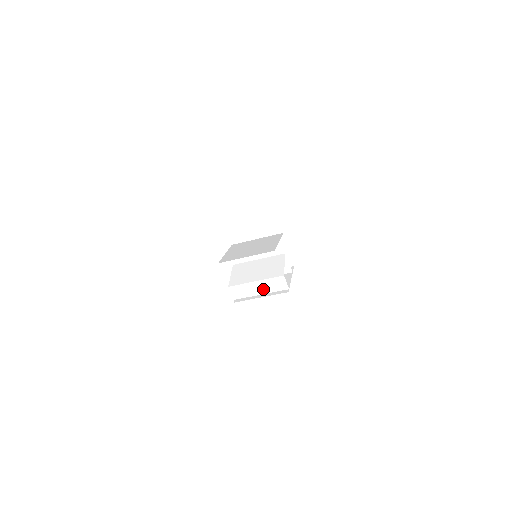
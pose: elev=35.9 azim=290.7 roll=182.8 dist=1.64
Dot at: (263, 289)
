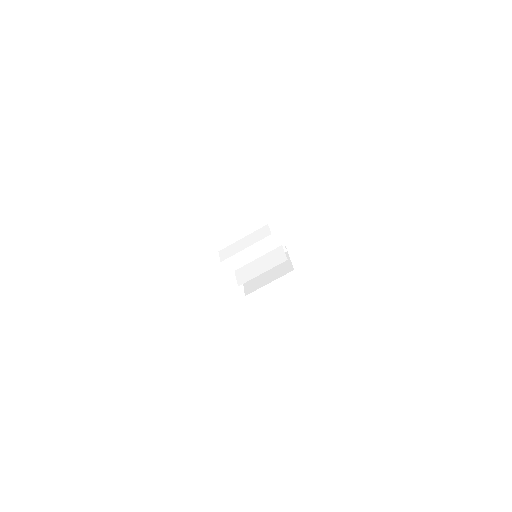
Dot at: (248, 243)
